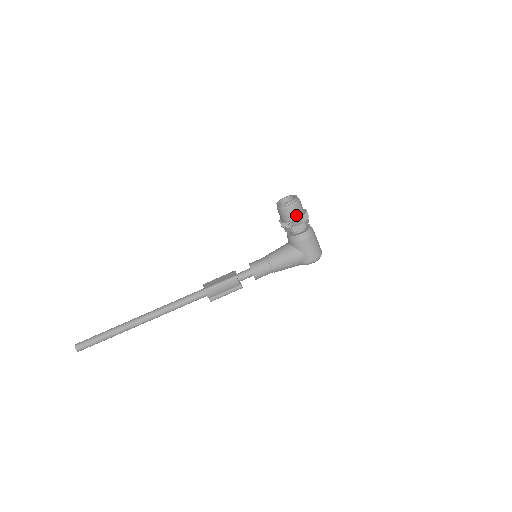
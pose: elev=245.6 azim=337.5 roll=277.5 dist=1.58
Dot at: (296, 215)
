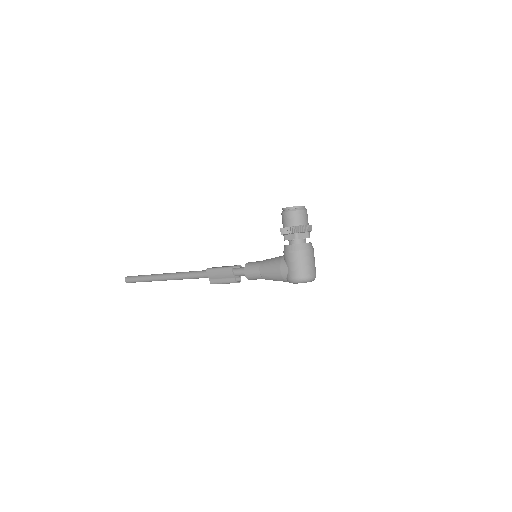
Dot at: (291, 223)
